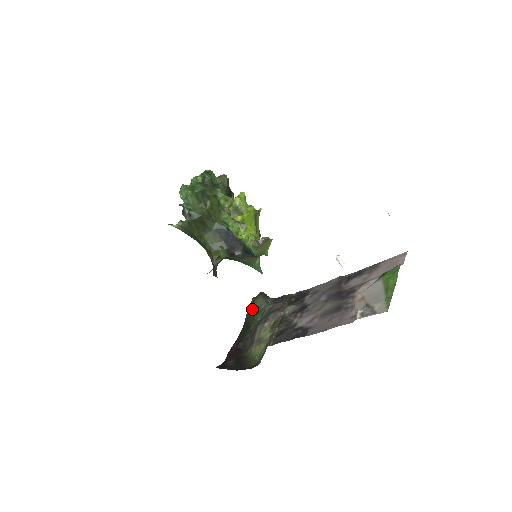
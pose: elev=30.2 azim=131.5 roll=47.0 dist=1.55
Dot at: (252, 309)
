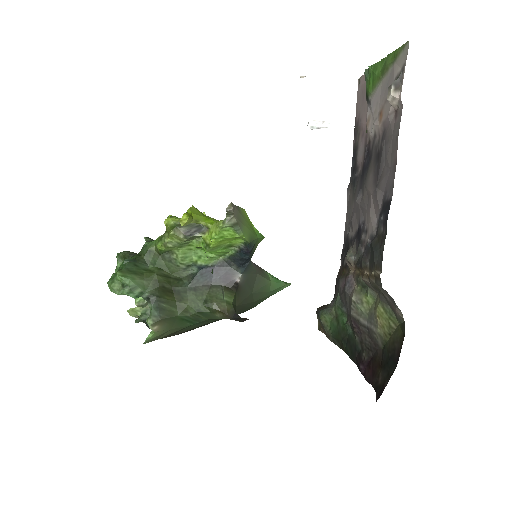
Dot at: (329, 330)
